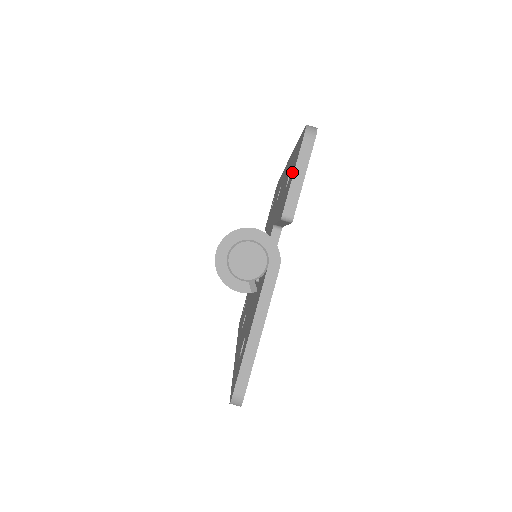
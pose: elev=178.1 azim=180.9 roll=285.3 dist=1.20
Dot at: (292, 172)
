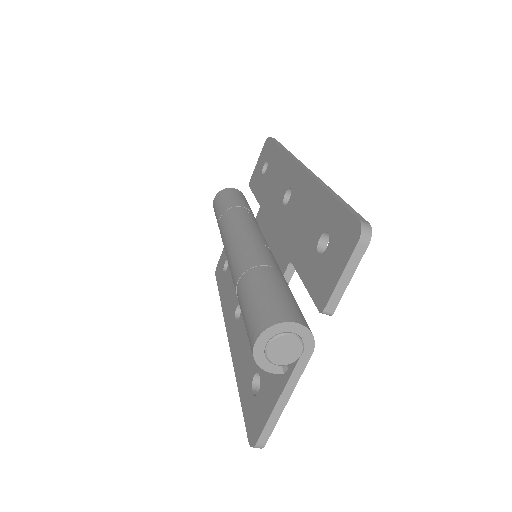
Dot at: (335, 261)
